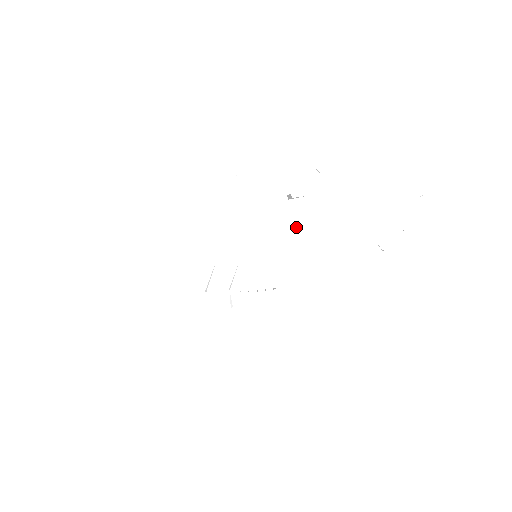
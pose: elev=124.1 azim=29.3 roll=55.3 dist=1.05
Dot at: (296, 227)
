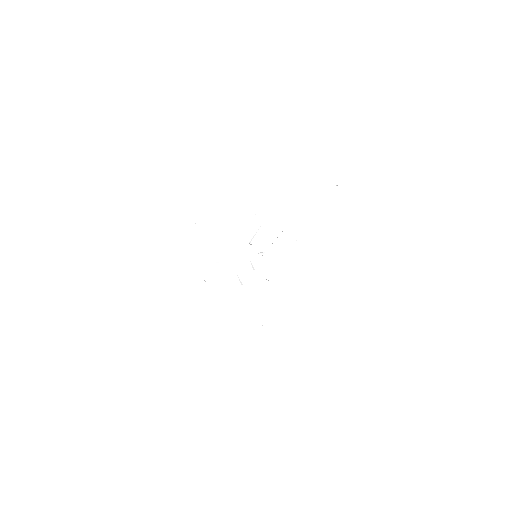
Dot at: occluded
